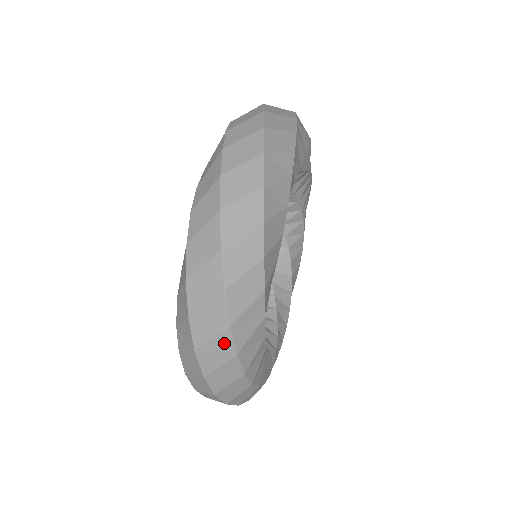
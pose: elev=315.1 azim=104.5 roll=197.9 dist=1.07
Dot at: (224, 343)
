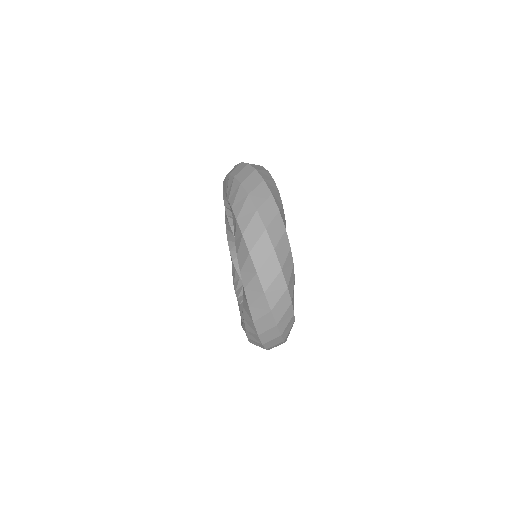
Dot at: (280, 282)
